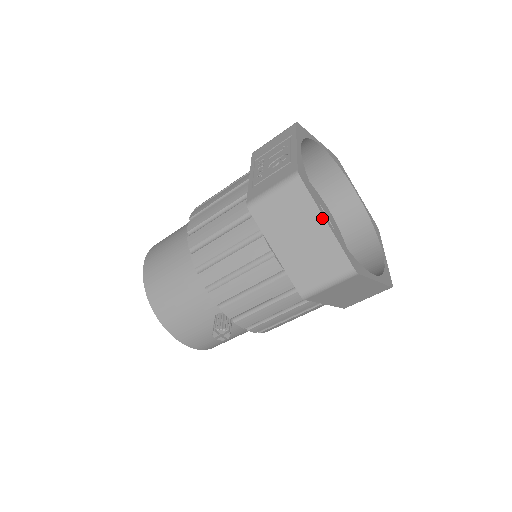
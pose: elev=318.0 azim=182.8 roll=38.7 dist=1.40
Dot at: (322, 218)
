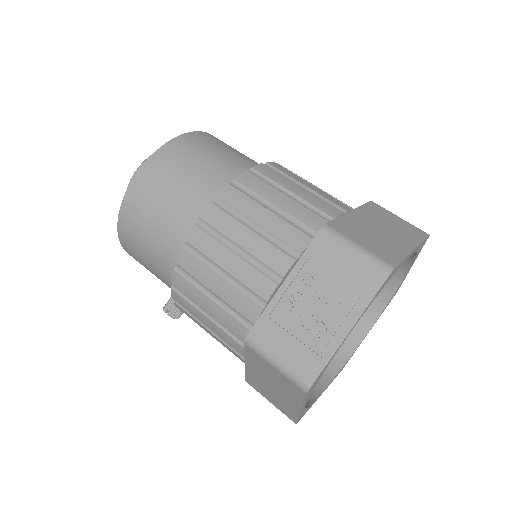
Dot at: (300, 407)
